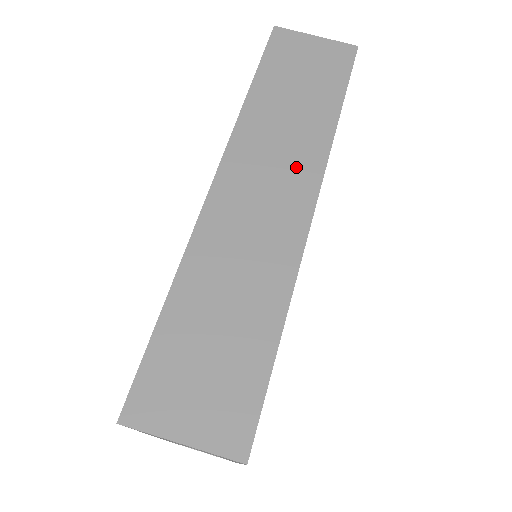
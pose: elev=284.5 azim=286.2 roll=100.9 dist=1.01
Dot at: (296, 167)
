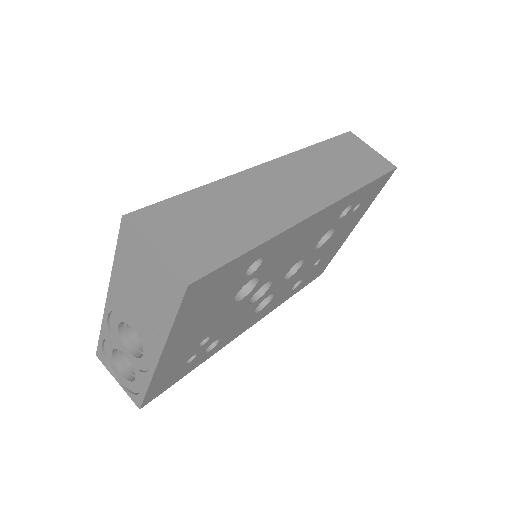
Dot at: (321, 188)
